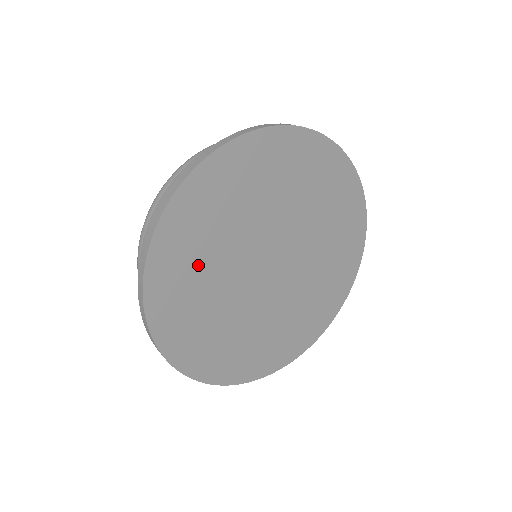
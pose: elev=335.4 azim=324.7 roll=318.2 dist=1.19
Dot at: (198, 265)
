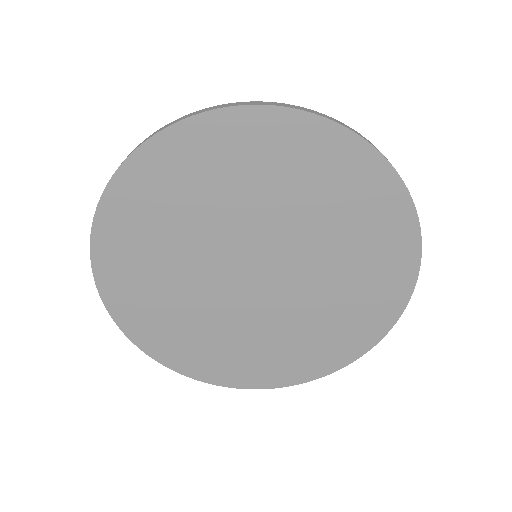
Dot at: (156, 238)
